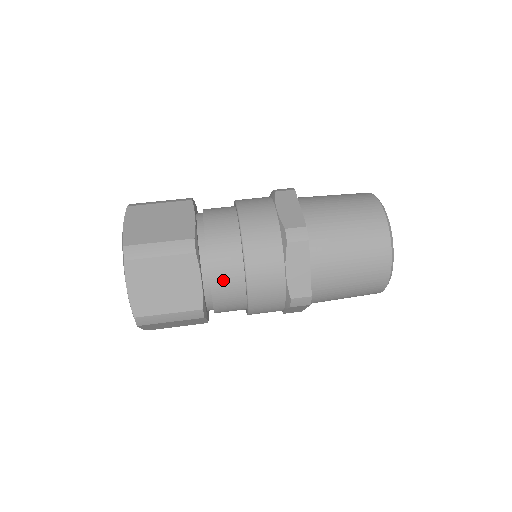
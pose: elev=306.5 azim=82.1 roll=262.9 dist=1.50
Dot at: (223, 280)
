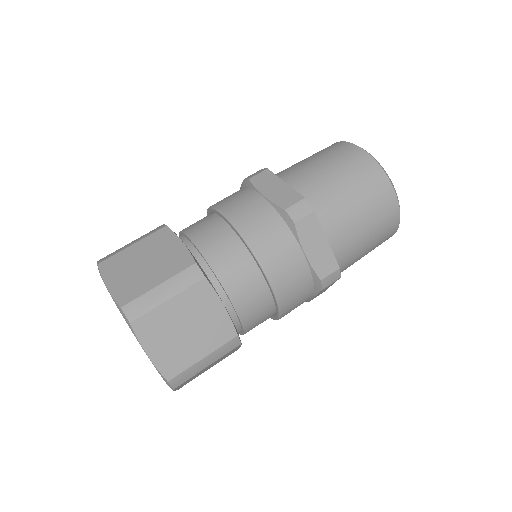
Dot at: (244, 294)
